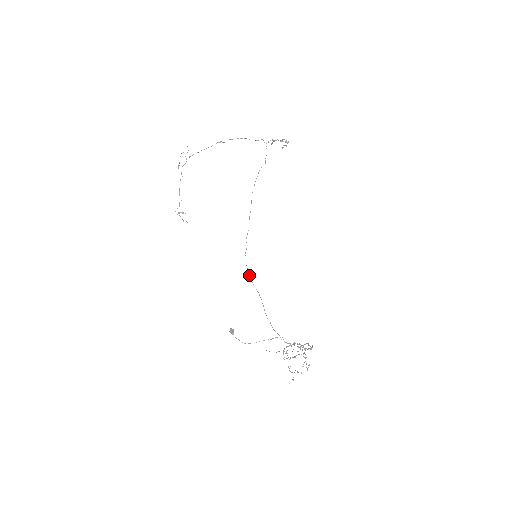
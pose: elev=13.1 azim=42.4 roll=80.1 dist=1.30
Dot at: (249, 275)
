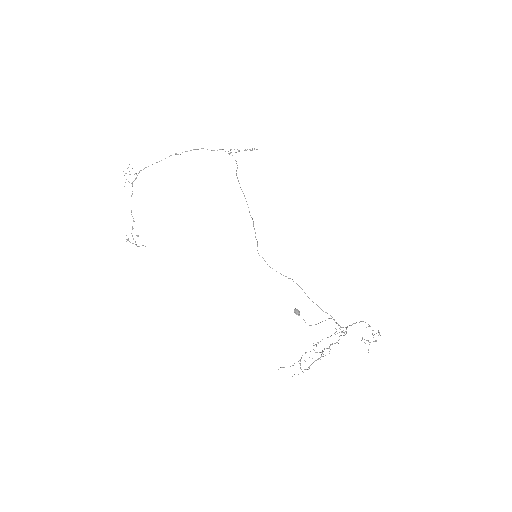
Dot at: occluded
